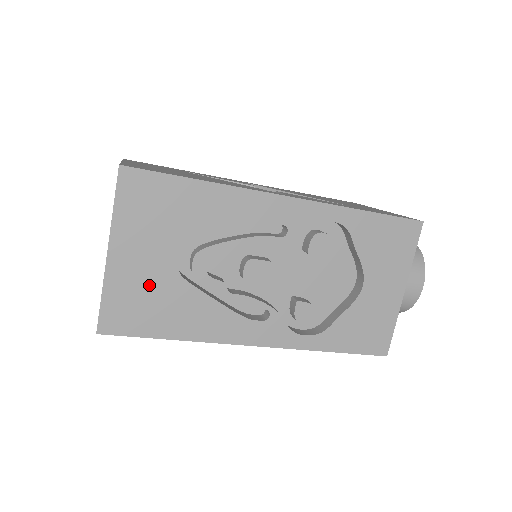
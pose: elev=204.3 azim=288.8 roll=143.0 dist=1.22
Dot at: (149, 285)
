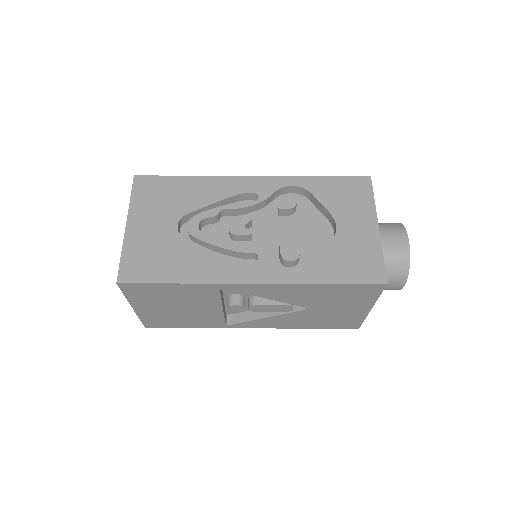
Dot at: (156, 244)
